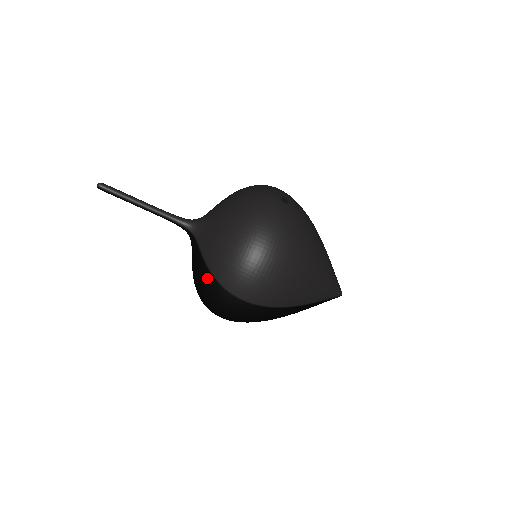
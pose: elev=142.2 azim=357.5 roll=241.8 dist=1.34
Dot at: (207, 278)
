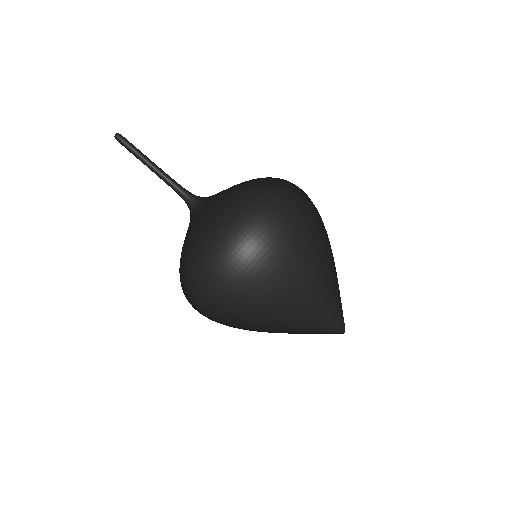
Dot at: occluded
